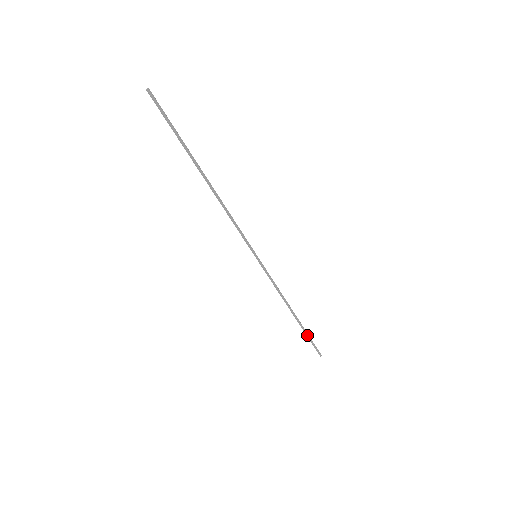
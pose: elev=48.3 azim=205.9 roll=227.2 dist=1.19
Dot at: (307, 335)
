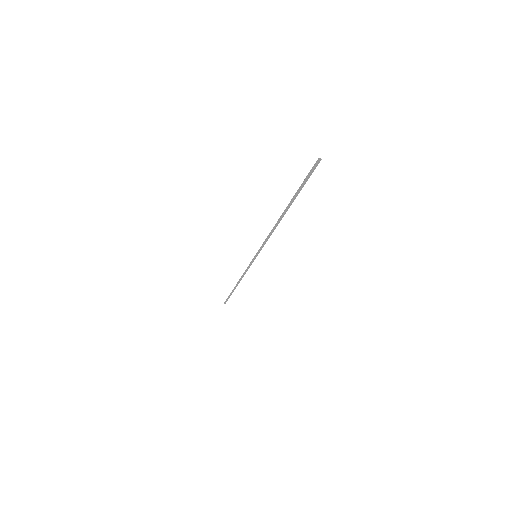
Dot at: (231, 294)
